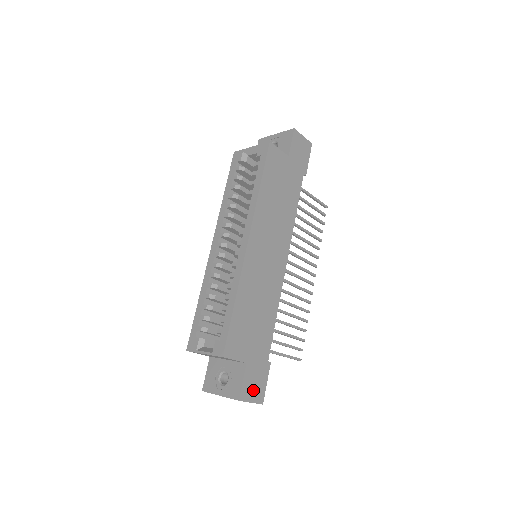
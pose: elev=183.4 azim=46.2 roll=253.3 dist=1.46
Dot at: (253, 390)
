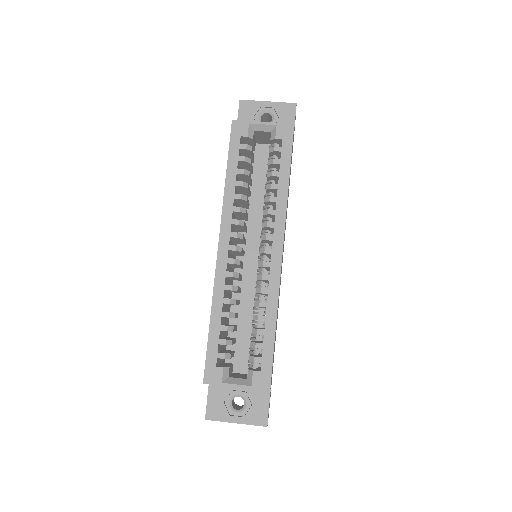
Dot at: occluded
